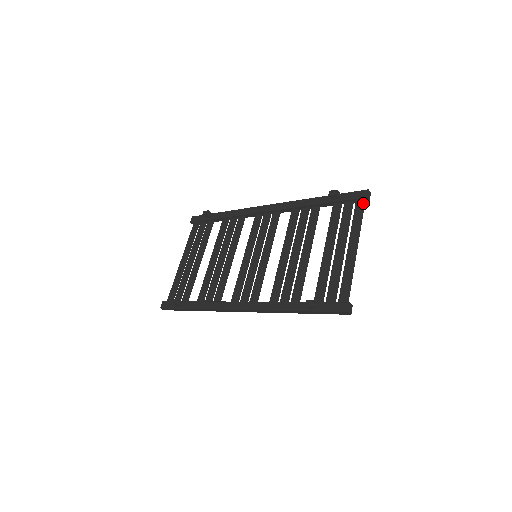
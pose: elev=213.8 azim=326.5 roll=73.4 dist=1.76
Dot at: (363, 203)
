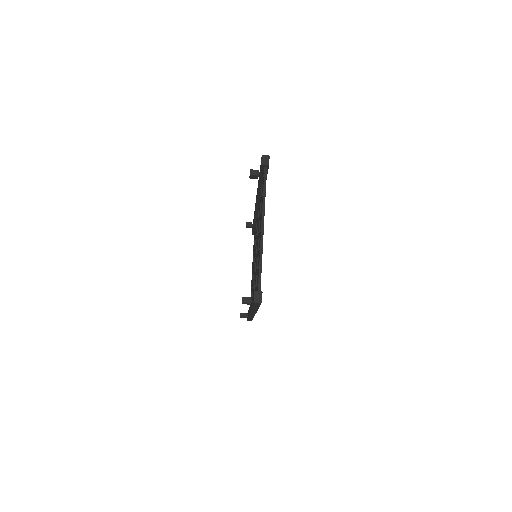
Dot at: (264, 172)
